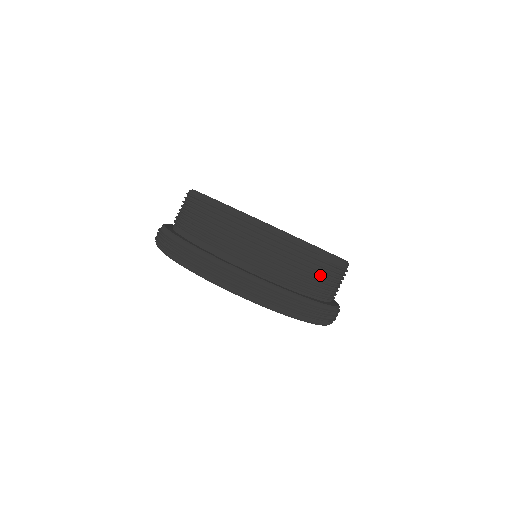
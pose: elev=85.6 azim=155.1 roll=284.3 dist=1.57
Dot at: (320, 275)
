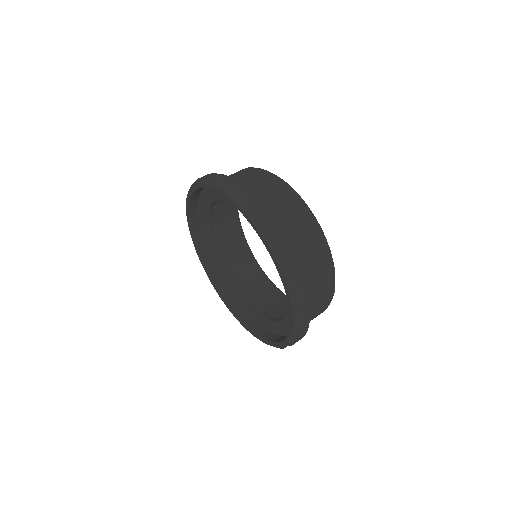
Dot at: (248, 175)
